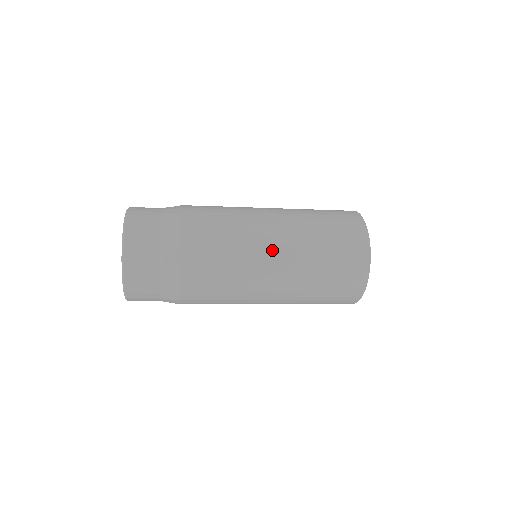
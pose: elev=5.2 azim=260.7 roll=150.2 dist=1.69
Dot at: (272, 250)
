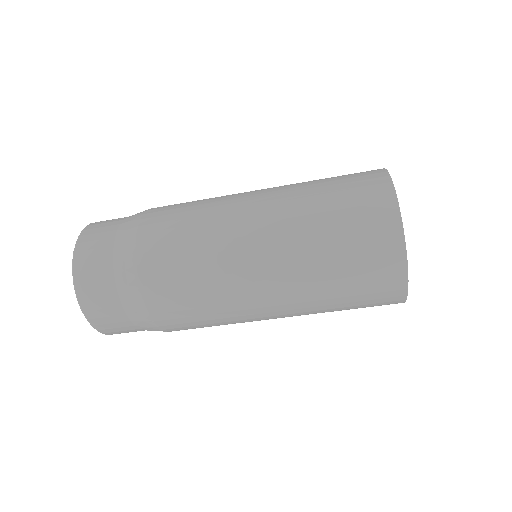
Dot at: (258, 276)
